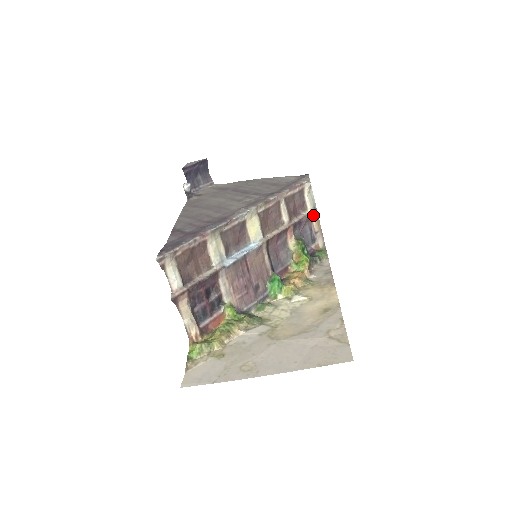
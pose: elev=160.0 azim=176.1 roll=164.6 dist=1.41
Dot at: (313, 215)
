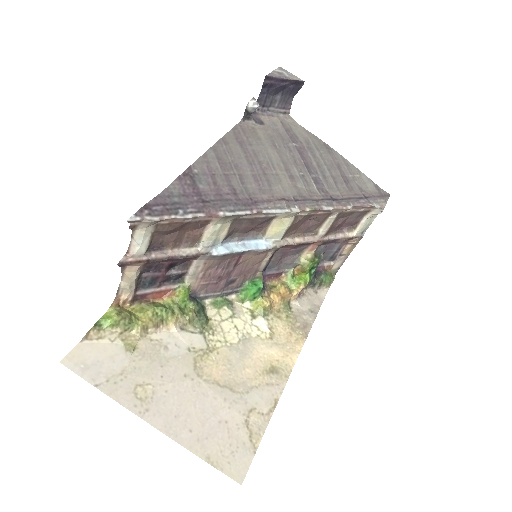
Dot at: (354, 239)
